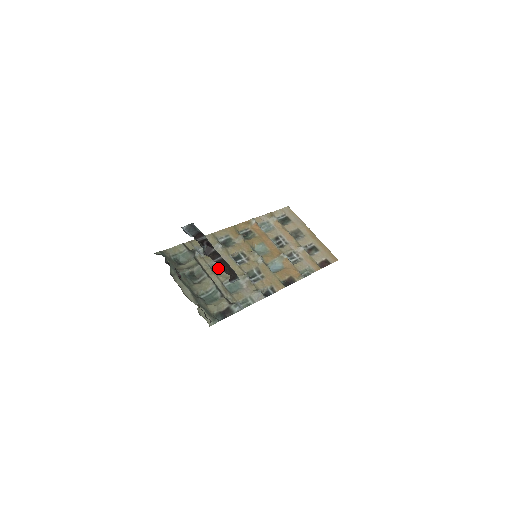
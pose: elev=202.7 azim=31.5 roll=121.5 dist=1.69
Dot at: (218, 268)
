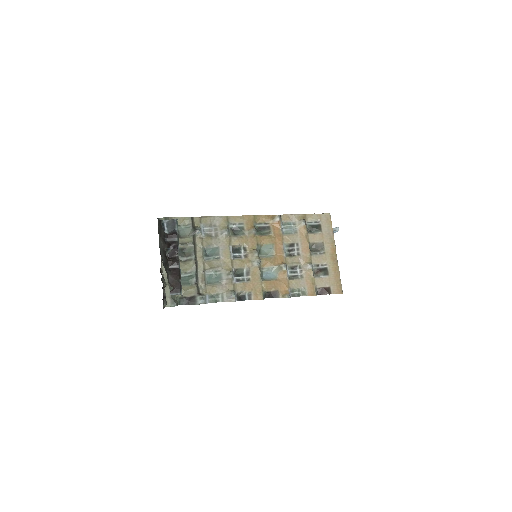
Dot at: (211, 254)
